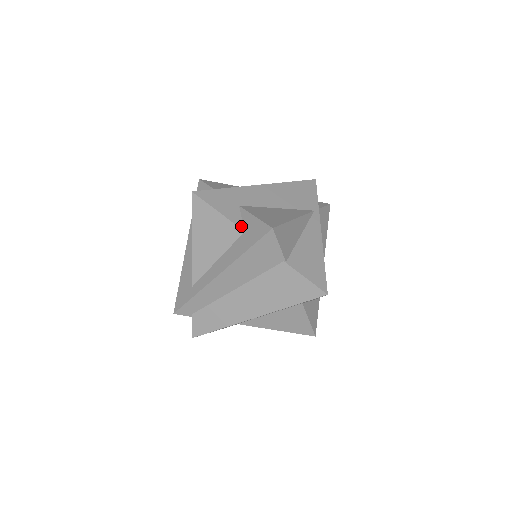
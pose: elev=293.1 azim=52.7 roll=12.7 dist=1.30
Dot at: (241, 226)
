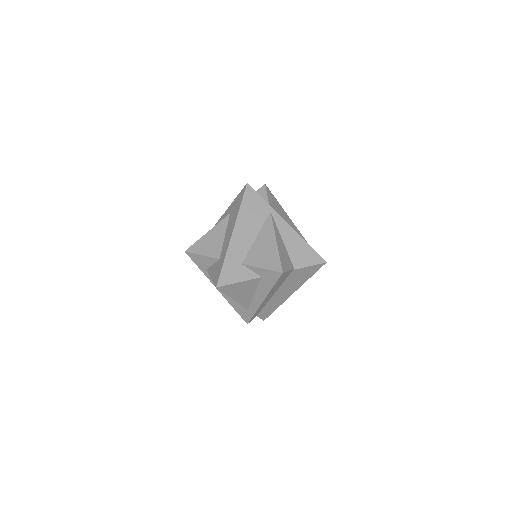
Dot at: (257, 276)
